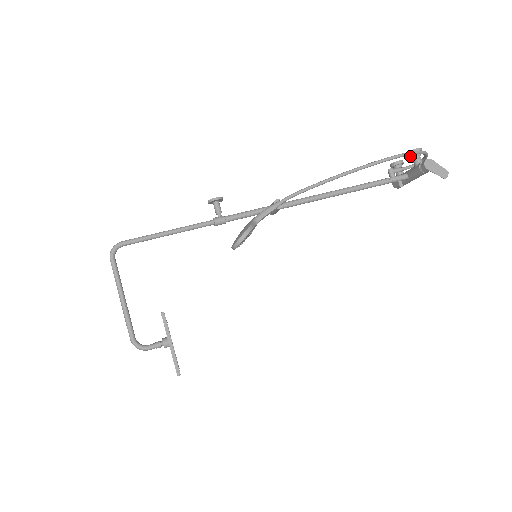
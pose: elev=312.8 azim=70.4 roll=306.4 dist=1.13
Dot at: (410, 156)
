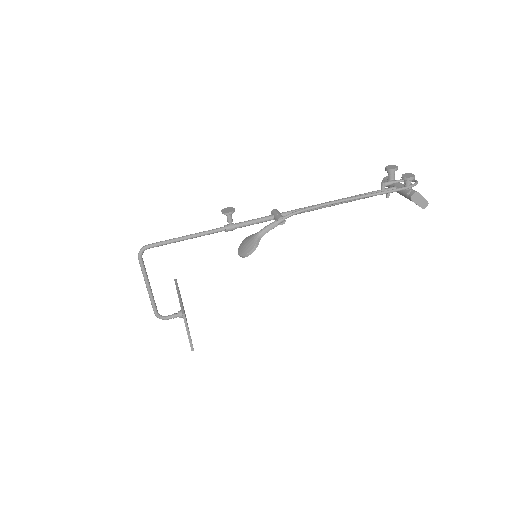
Dot at: occluded
